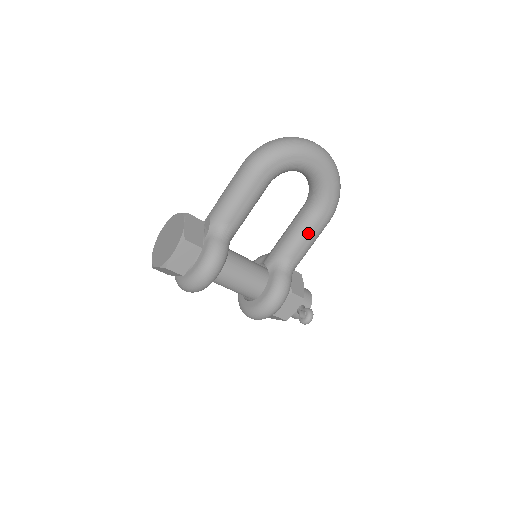
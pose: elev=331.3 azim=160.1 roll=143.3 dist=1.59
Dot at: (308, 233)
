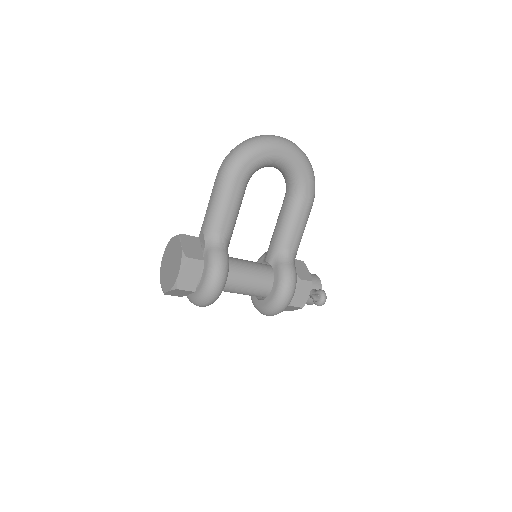
Dot at: (297, 220)
